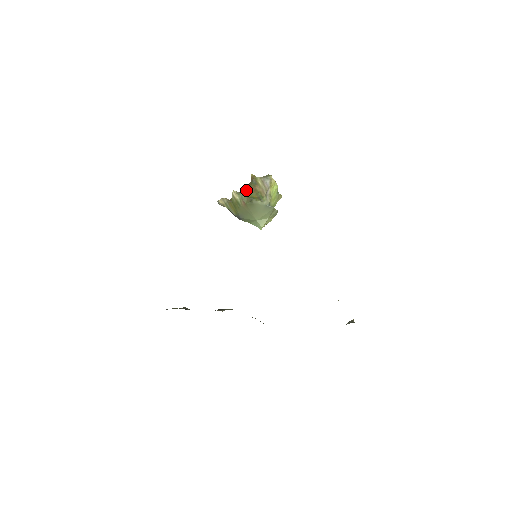
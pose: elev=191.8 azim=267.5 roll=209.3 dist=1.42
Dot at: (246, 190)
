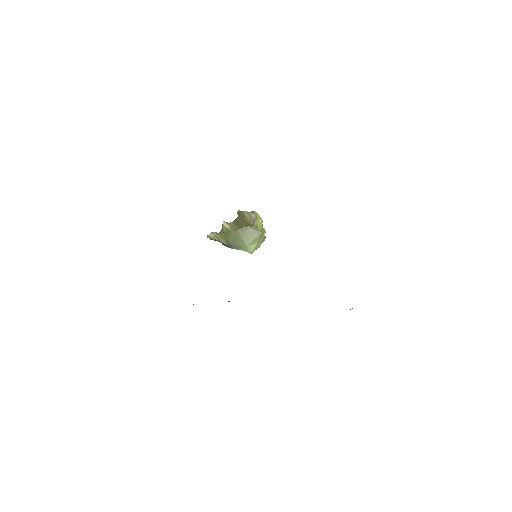
Dot at: (235, 221)
